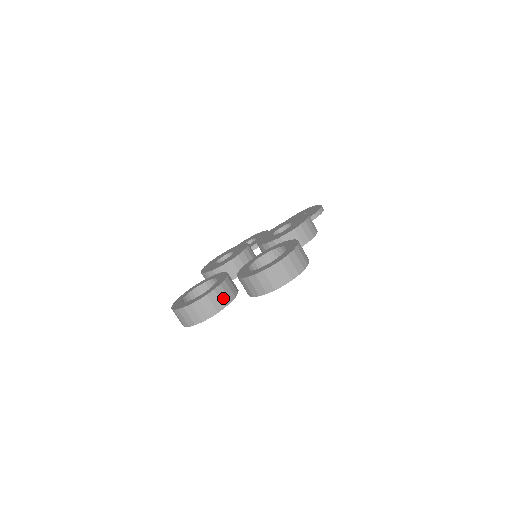
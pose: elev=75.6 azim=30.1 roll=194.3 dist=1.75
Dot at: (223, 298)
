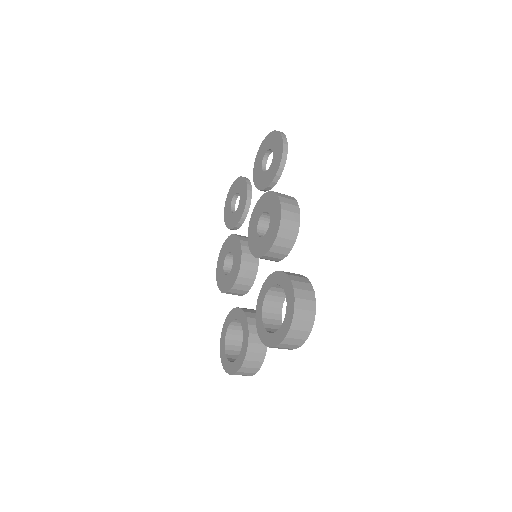
Dot at: (259, 349)
